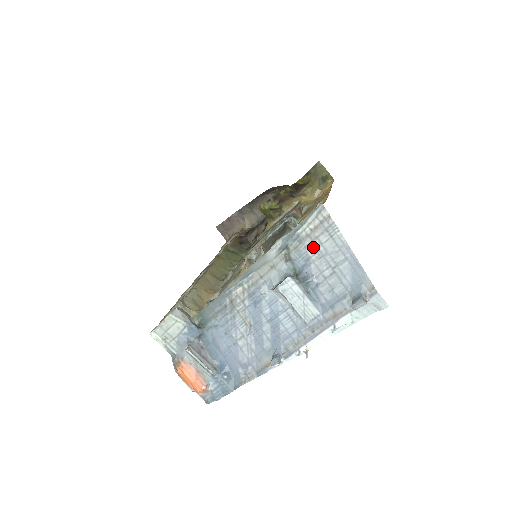
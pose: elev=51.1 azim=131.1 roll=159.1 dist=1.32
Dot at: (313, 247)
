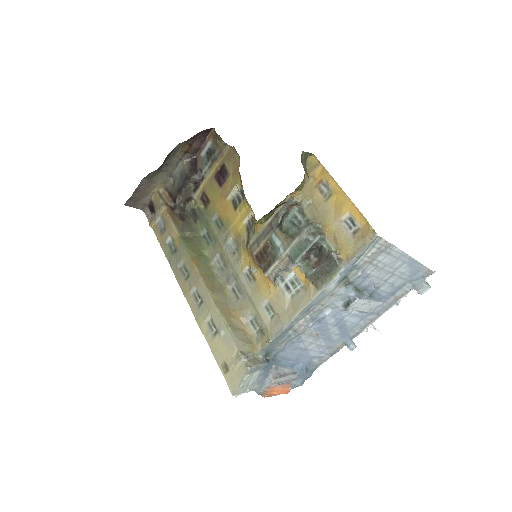
Dot at: (371, 267)
